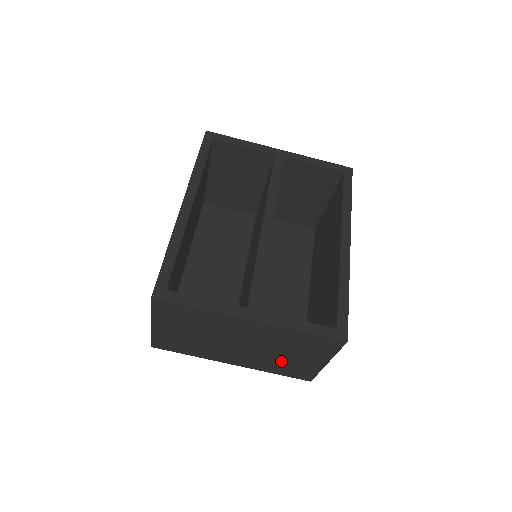
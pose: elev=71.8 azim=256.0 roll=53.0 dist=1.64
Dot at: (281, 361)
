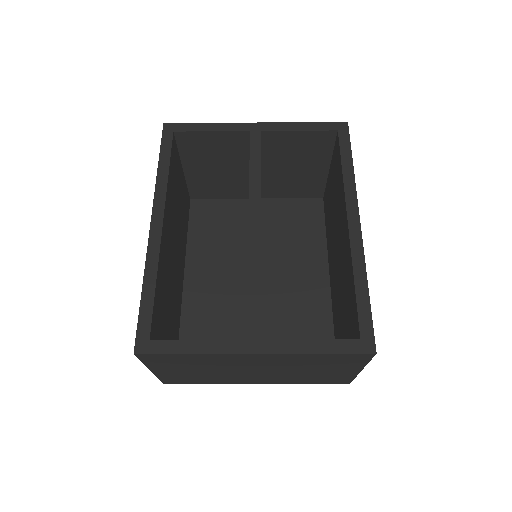
Dot at: (308, 376)
